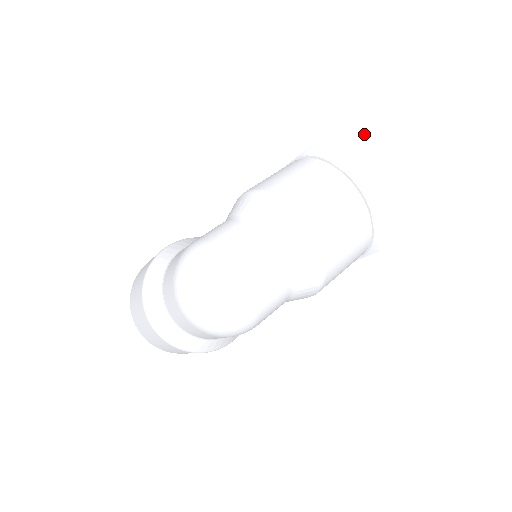
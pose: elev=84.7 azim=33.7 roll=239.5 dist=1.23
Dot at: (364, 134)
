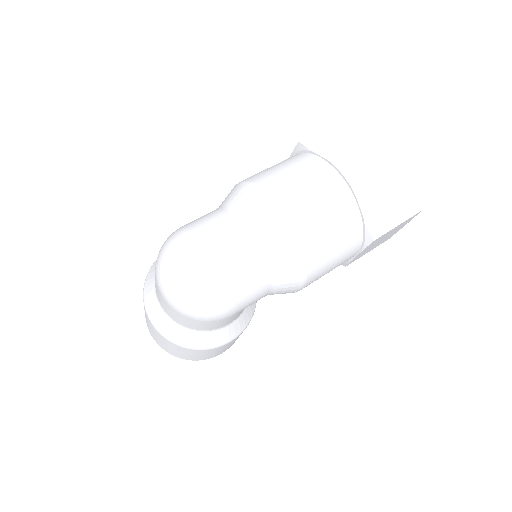
Dot at: (356, 128)
